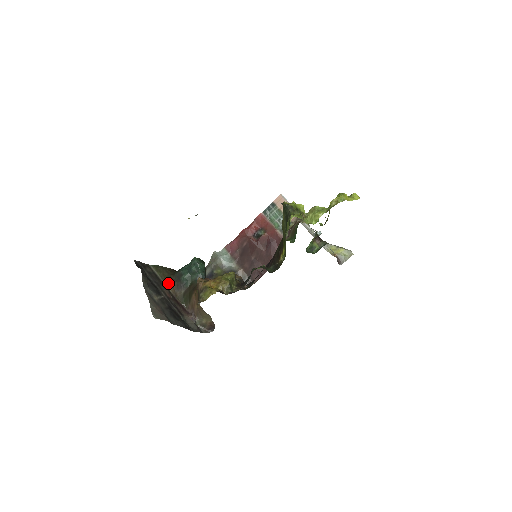
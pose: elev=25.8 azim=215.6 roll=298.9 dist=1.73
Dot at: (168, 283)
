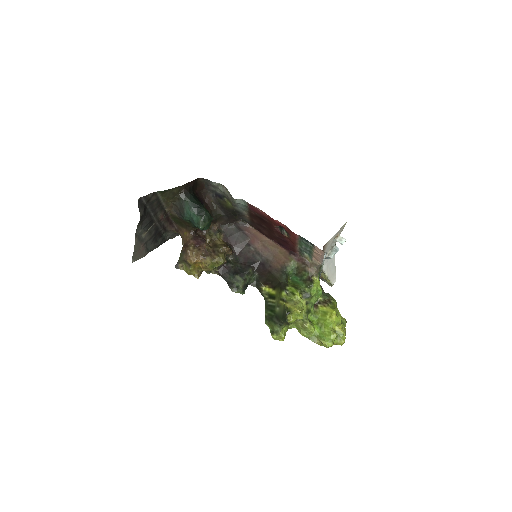
Dot at: (168, 205)
